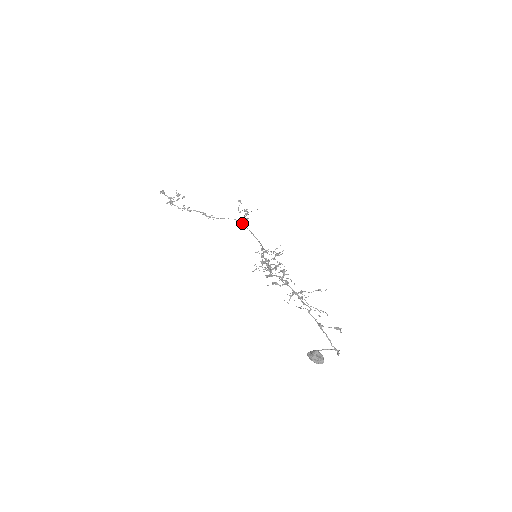
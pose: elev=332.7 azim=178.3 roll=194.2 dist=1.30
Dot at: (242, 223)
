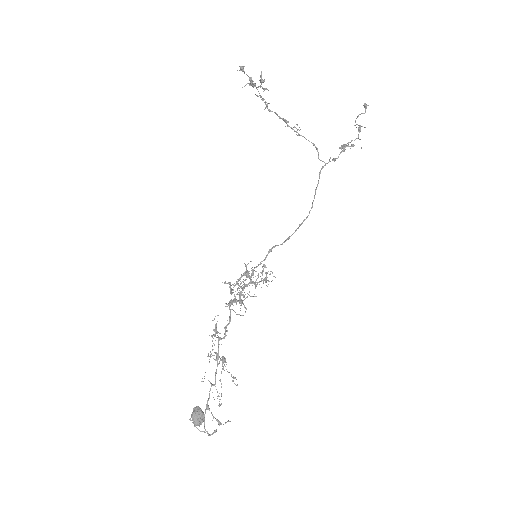
Dot at: occluded
